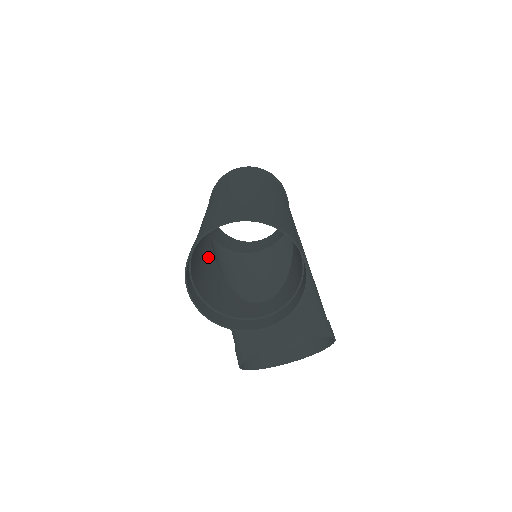
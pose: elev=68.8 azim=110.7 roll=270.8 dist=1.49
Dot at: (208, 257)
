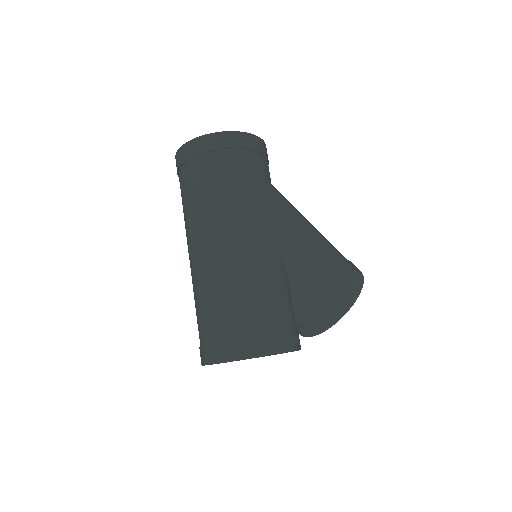
Dot at: occluded
